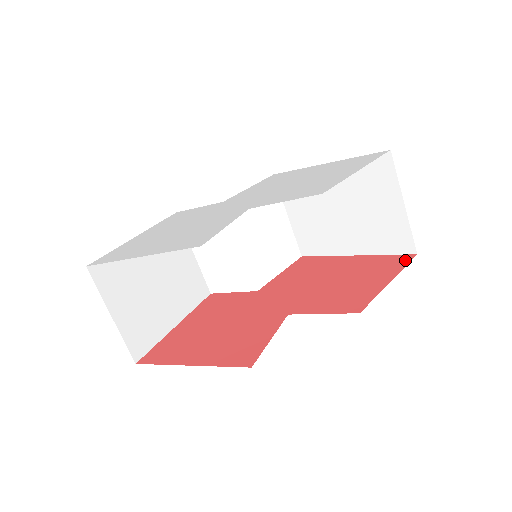
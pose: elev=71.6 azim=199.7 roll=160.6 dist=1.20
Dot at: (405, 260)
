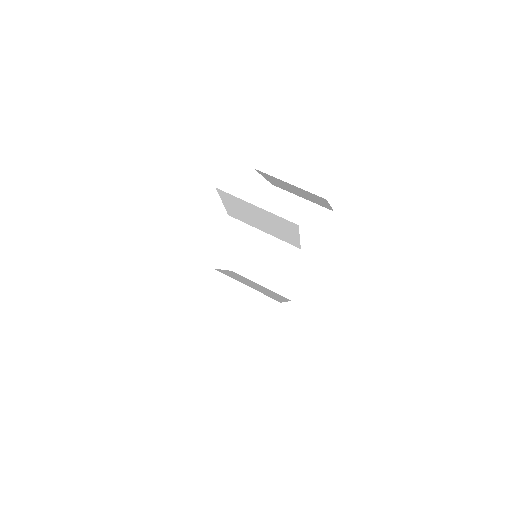
Dot at: occluded
